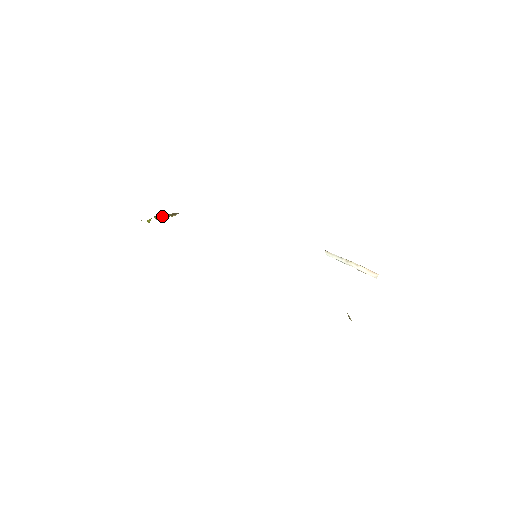
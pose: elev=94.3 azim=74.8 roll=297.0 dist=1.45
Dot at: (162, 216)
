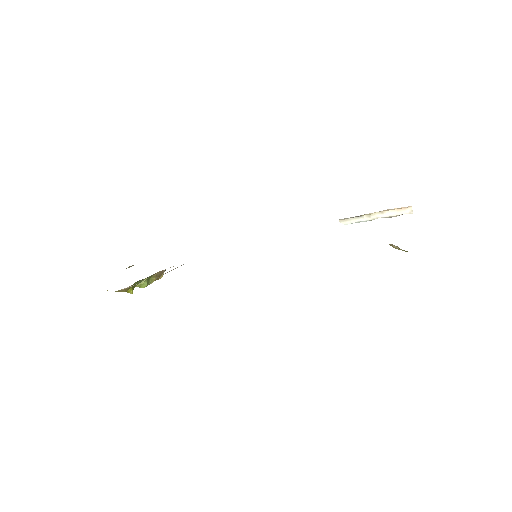
Dot at: (145, 281)
